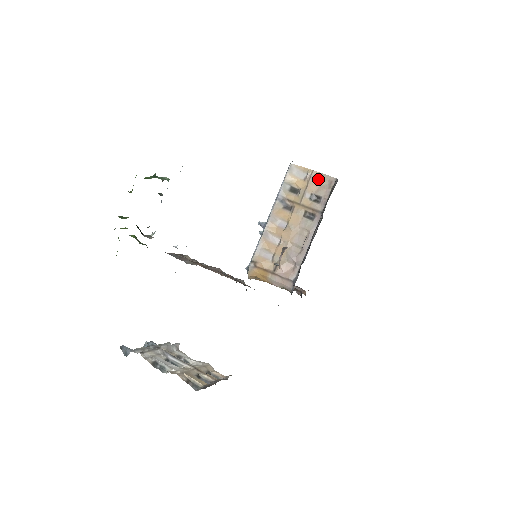
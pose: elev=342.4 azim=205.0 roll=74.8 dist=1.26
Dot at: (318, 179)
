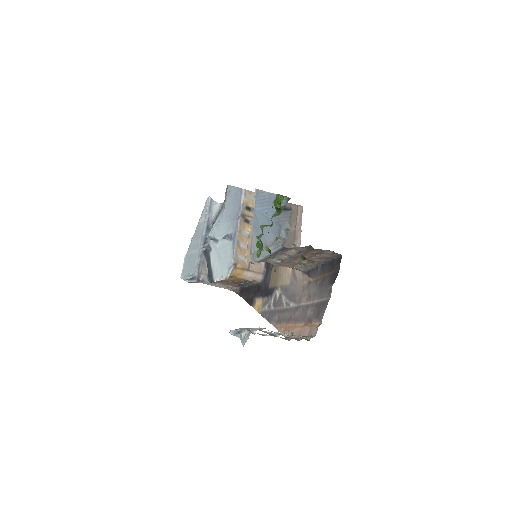
Dot at: occluded
